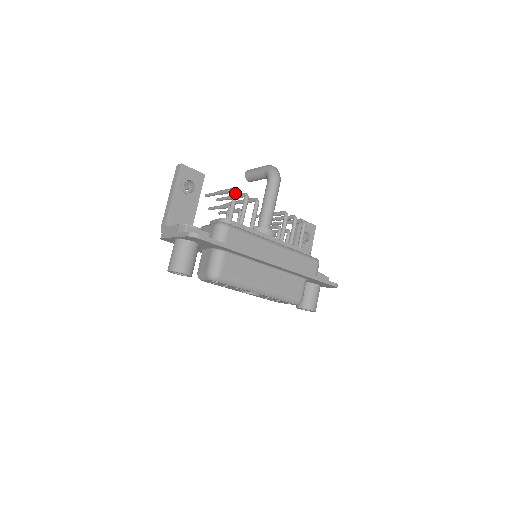
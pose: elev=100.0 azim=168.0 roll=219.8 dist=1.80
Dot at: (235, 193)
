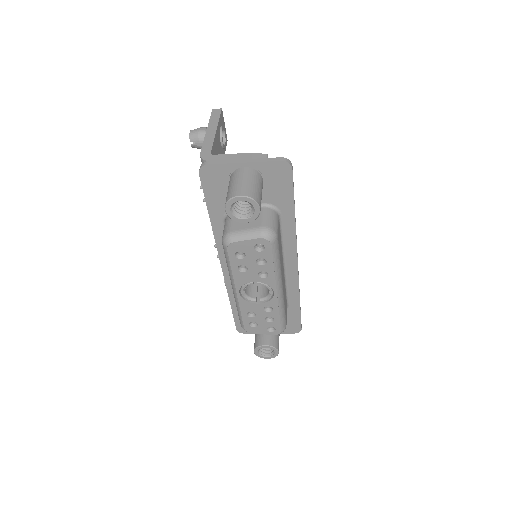
Dot at: occluded
